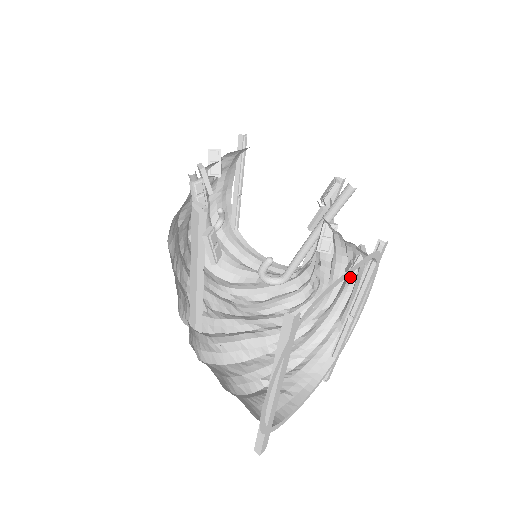
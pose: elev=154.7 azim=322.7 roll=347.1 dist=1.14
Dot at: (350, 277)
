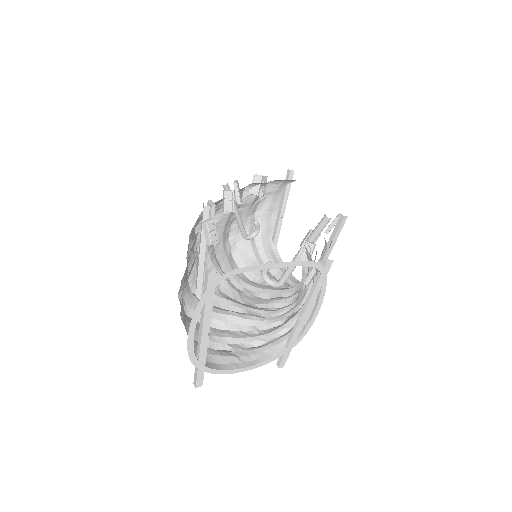
Dot at: (306, 284)
